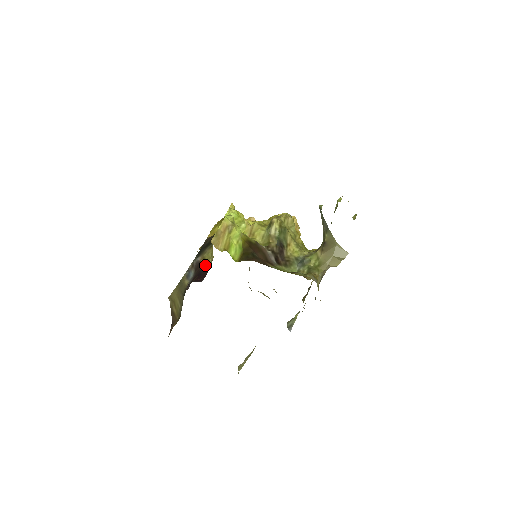
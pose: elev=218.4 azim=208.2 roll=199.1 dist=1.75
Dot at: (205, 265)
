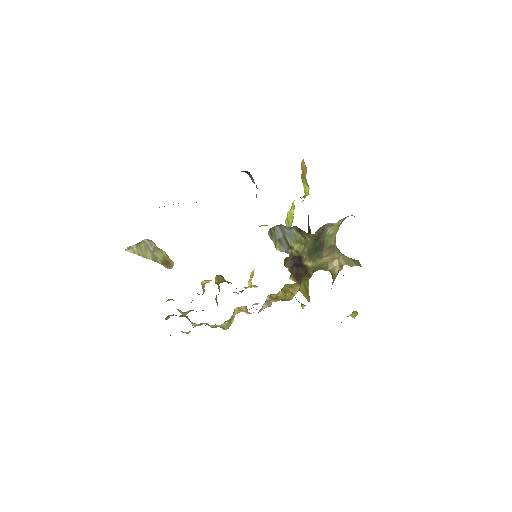
Dot at: occluded
